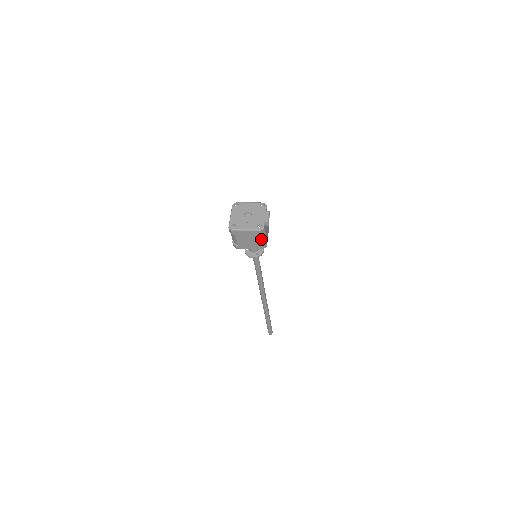
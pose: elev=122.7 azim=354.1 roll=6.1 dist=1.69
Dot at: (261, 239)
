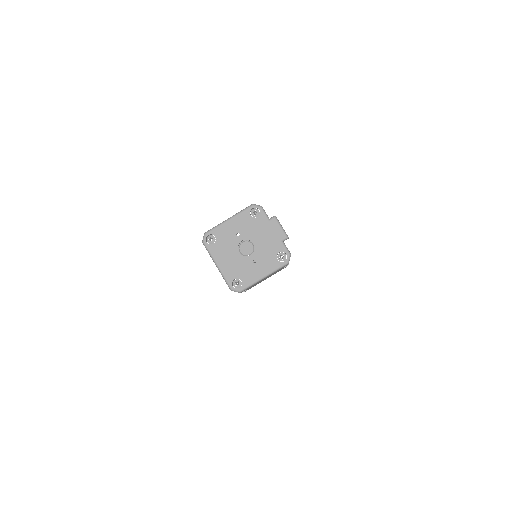
Dot at: occluded
